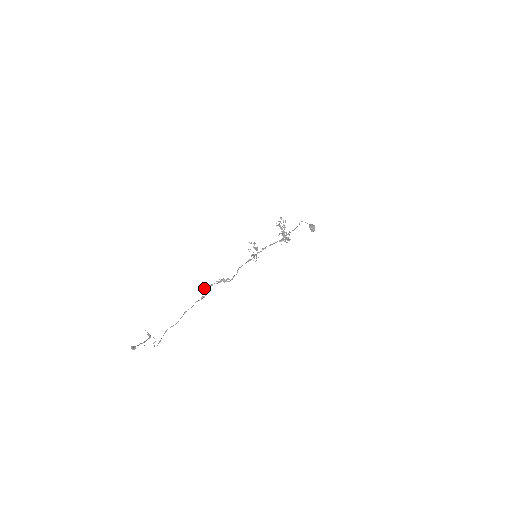
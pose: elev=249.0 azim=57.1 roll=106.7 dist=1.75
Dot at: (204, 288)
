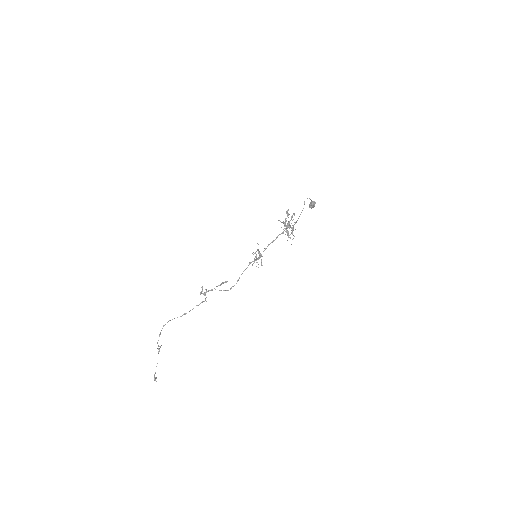
Dot at: (205, 294)
